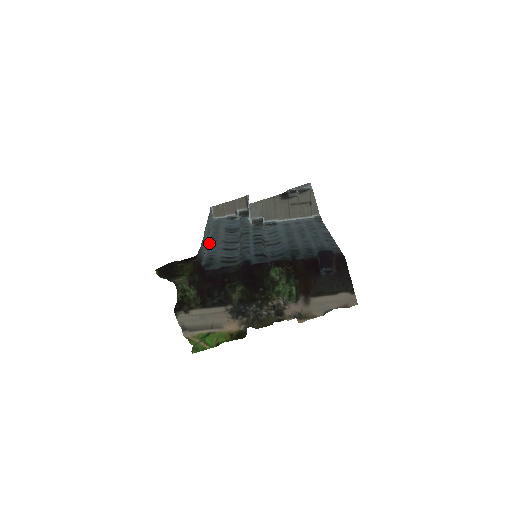
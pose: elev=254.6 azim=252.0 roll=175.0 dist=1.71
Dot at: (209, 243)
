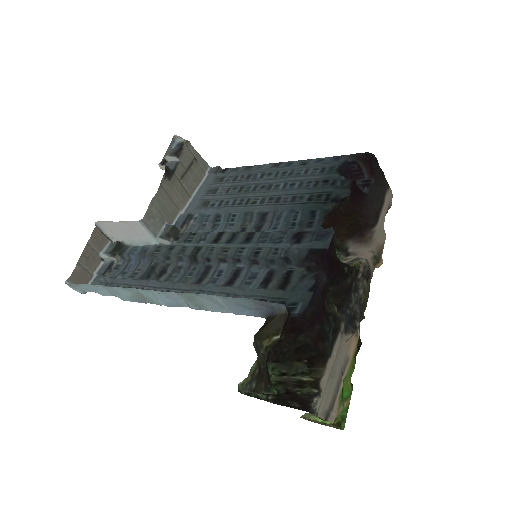
Dot at: (187, 304)
